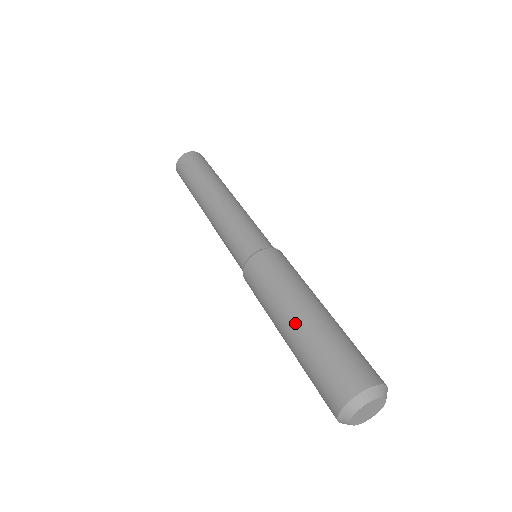
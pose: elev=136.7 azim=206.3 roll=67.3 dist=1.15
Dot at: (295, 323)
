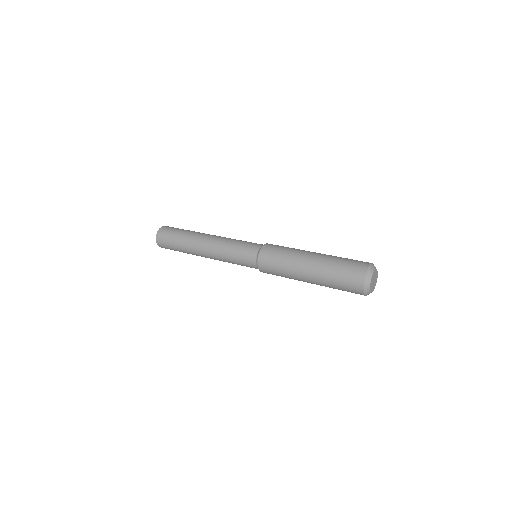
Dot at: (314, 257)
